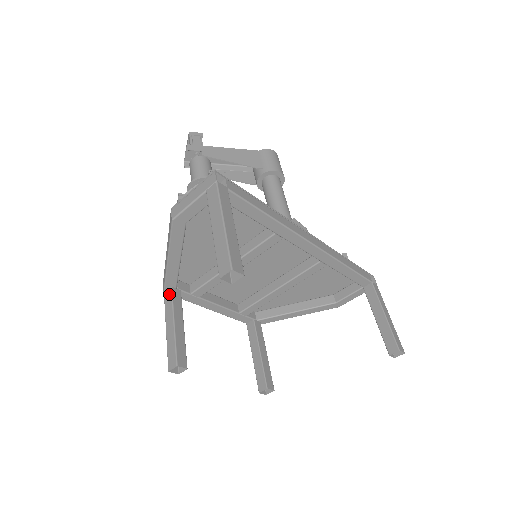
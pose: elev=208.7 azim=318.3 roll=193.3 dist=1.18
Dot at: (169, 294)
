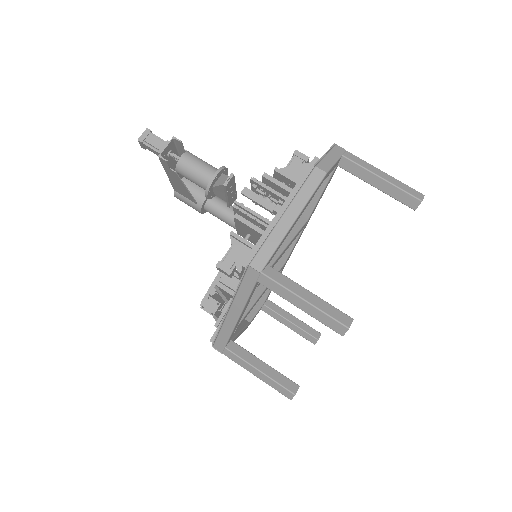
Dot at: (273, 271)
